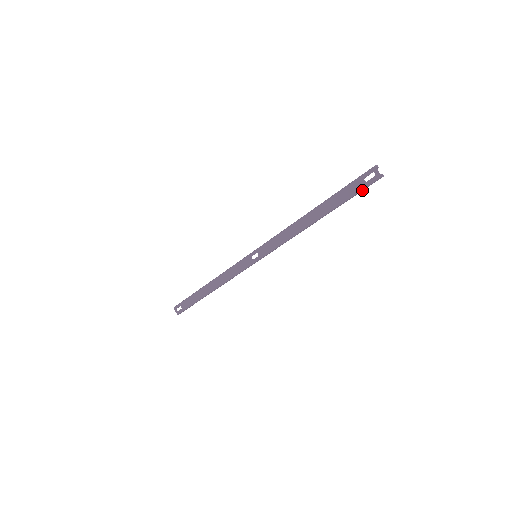
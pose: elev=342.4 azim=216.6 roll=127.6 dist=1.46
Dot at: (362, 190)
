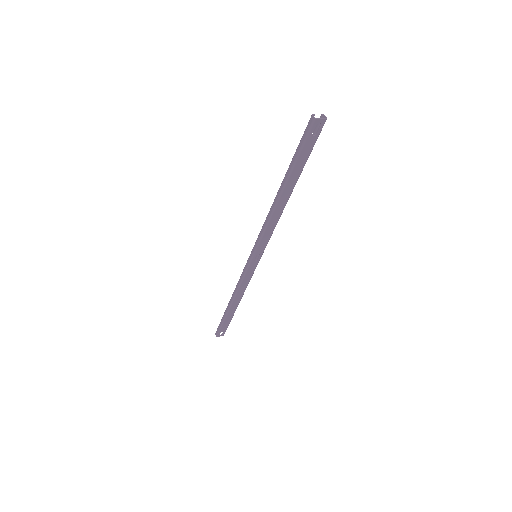
Dot at: (315, 142)
